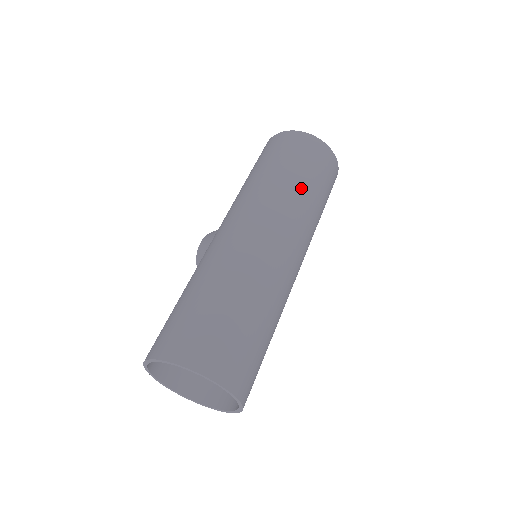
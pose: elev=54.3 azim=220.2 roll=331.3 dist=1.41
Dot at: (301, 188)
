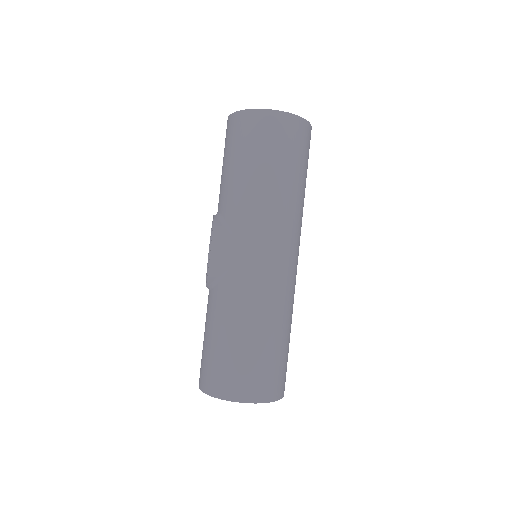
Dot at: (304, 196)
